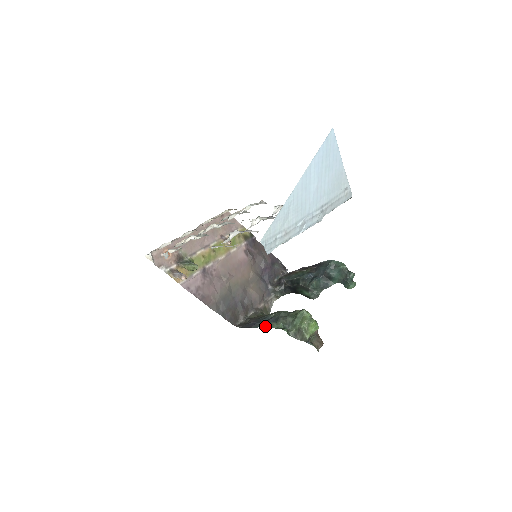
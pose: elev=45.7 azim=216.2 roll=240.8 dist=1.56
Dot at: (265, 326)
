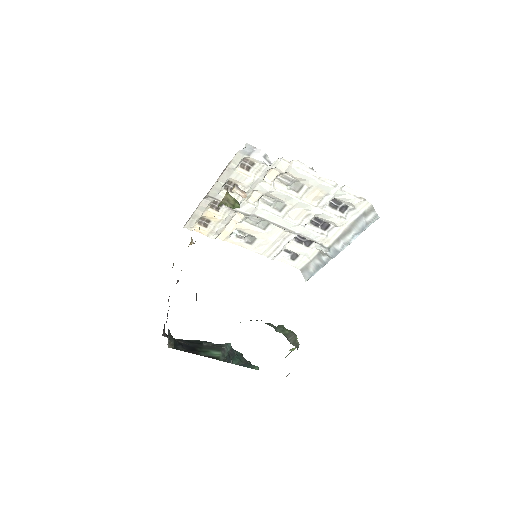
Dot at: occluded
